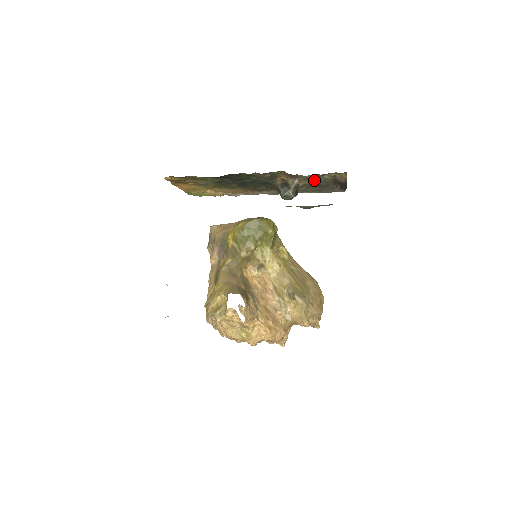
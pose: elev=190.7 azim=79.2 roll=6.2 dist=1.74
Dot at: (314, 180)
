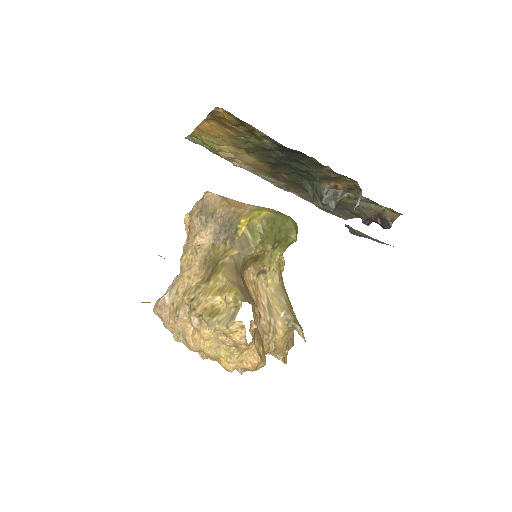
Dot at: (351, 200)
